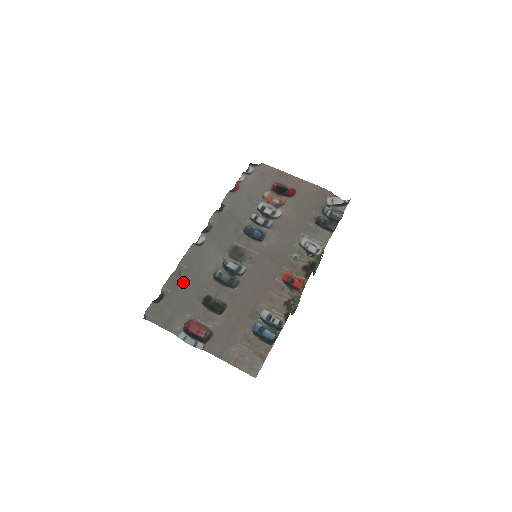
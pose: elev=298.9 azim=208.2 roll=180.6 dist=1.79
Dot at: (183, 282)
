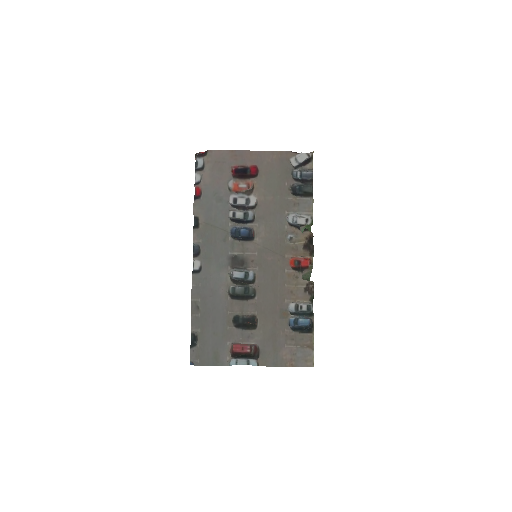
Dot at: (206, 315)
